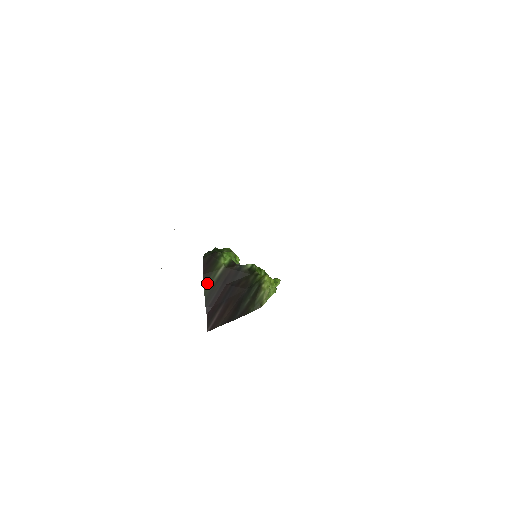
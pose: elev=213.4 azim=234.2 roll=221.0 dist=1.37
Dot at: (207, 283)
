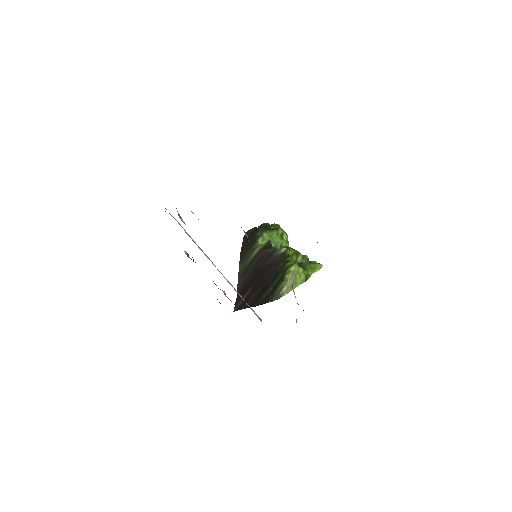
Dot at: (242, 263)
